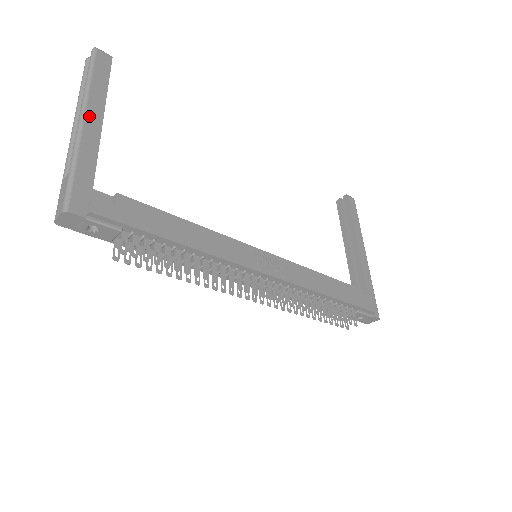
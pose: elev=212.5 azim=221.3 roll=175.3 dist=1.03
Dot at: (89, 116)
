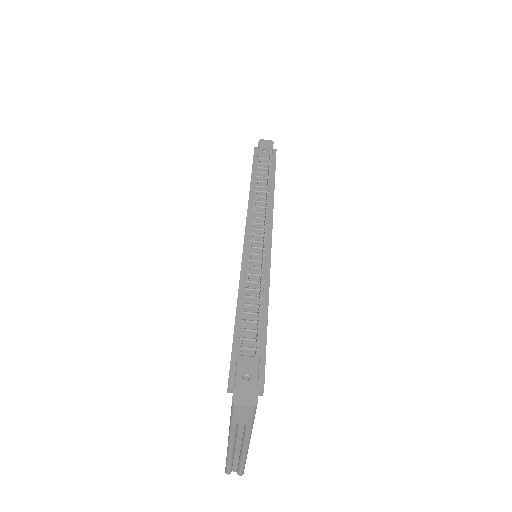
Dot at: occluded
